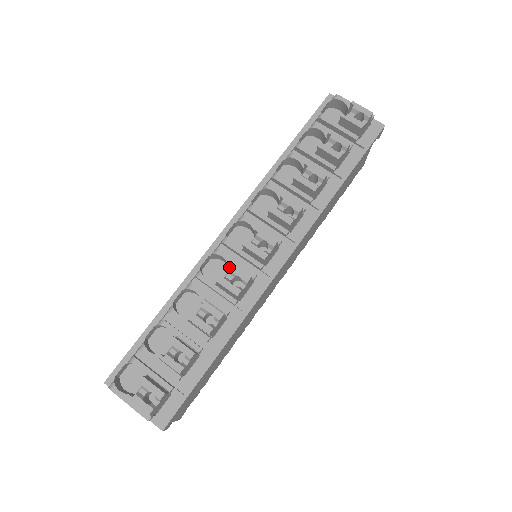
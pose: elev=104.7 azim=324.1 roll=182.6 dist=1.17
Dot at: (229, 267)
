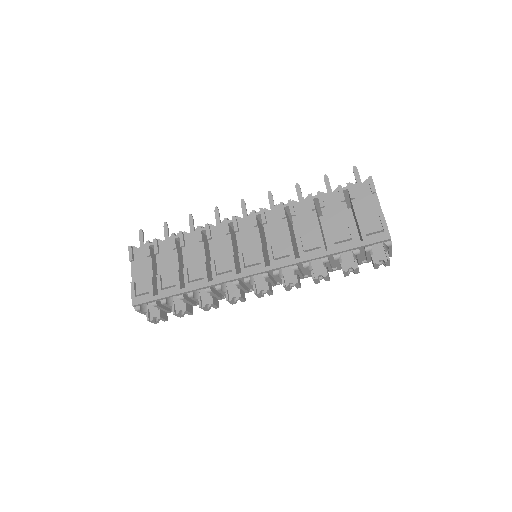
Dot at: (238, 293)
